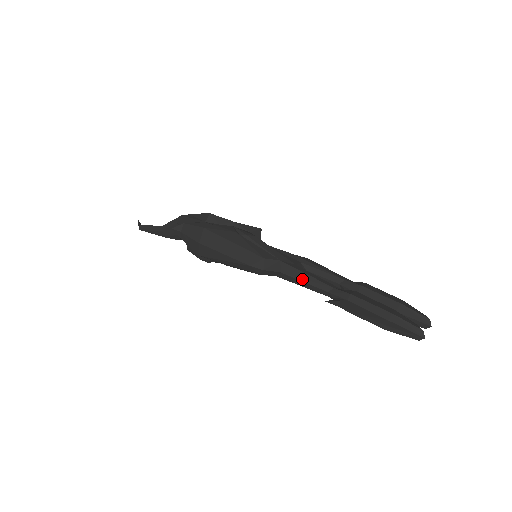
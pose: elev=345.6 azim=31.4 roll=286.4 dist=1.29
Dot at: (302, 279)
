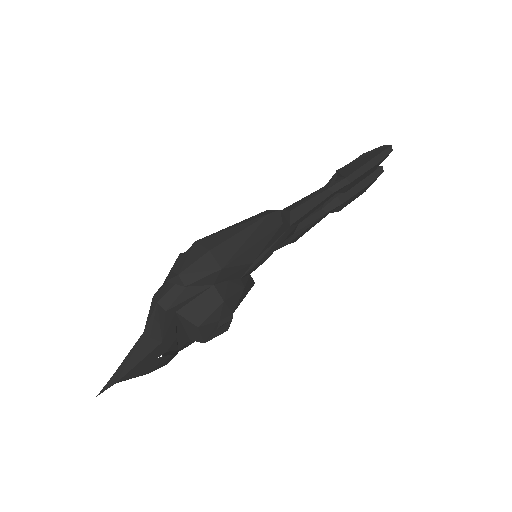
Dot at: (305, 200)
